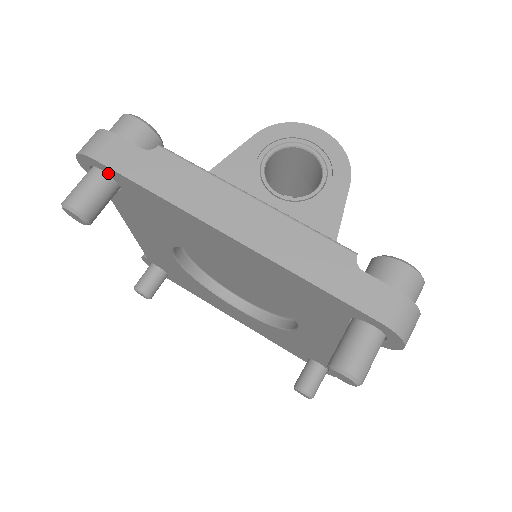
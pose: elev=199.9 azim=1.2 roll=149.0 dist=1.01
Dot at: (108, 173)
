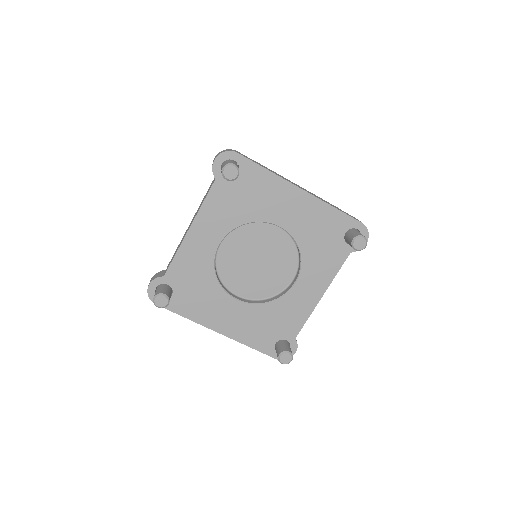
Dot at: (239, 163)
